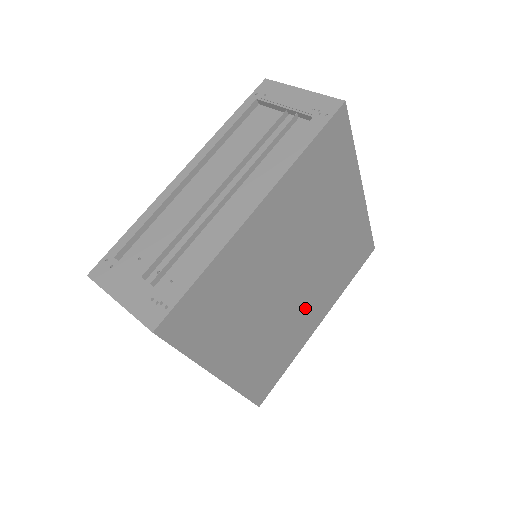
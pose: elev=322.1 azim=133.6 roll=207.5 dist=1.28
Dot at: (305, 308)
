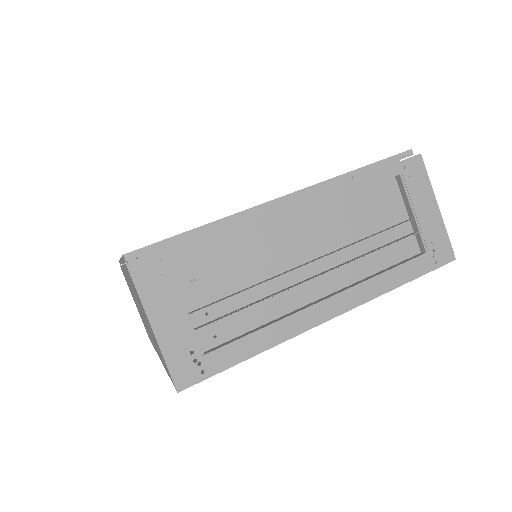
Dot at: occluded
